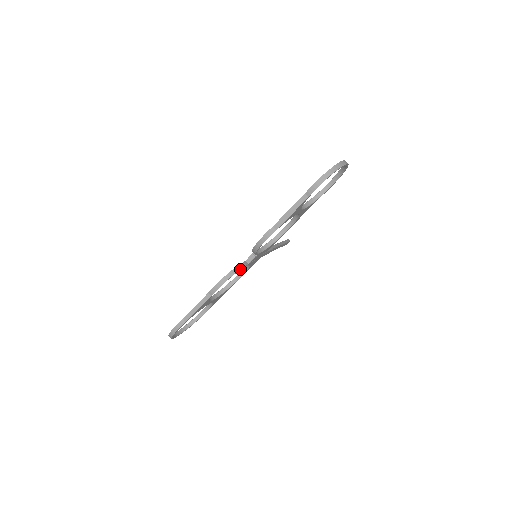
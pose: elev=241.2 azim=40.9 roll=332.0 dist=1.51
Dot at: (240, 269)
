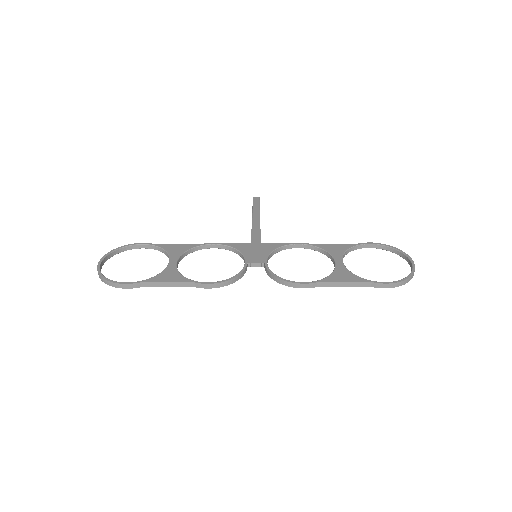
Dot at: (242, 276)
